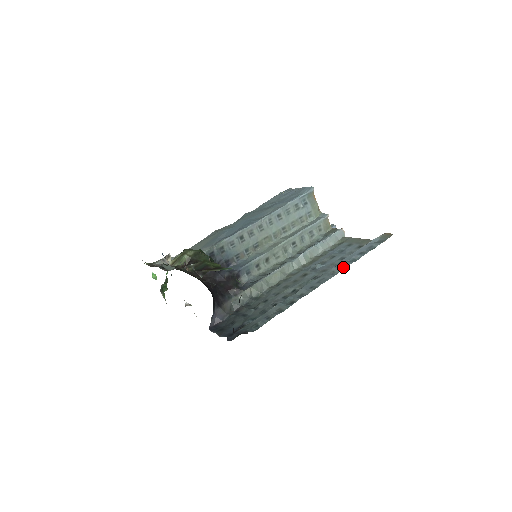
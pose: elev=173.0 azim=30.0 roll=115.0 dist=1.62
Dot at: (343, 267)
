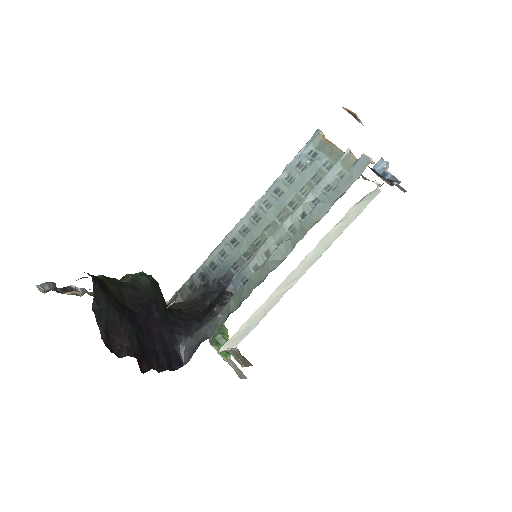
Dot at: occluded
